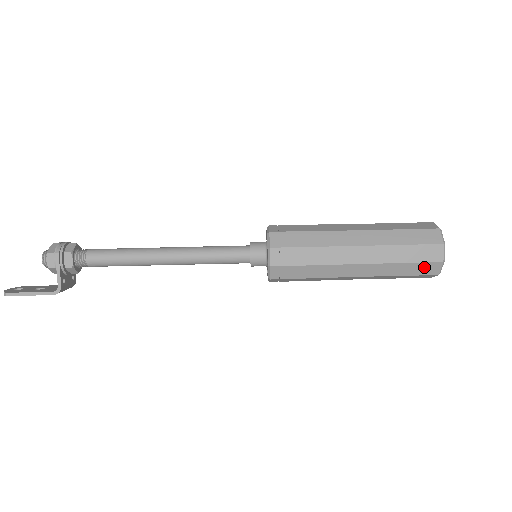
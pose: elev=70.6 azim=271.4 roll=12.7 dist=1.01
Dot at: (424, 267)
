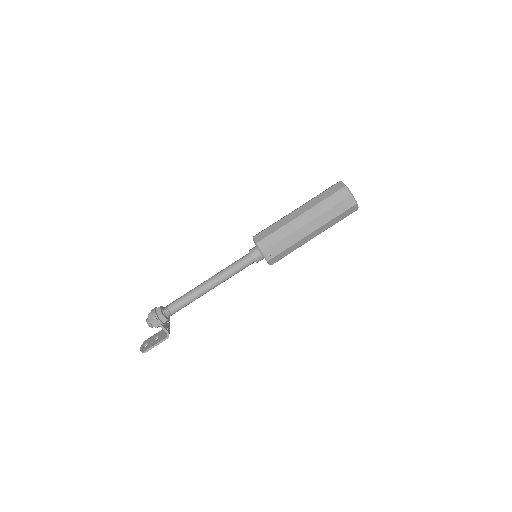
Dot at: (348, 212)
